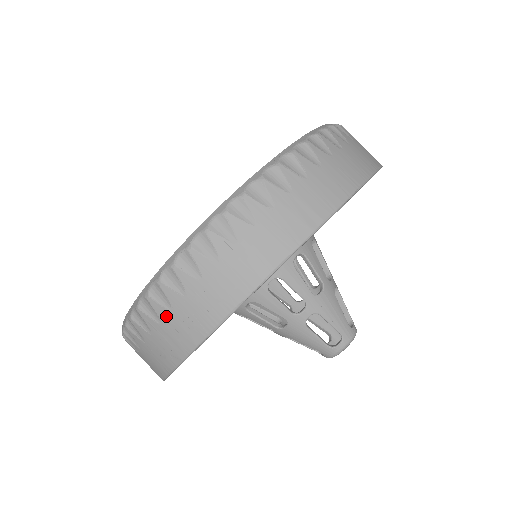
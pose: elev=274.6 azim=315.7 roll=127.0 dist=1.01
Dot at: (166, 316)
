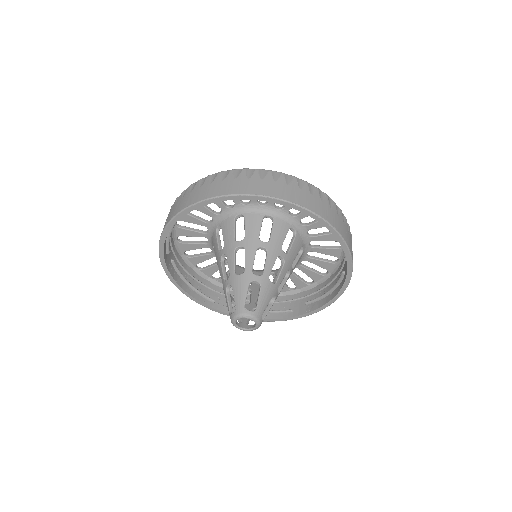
Dot at: occluded
